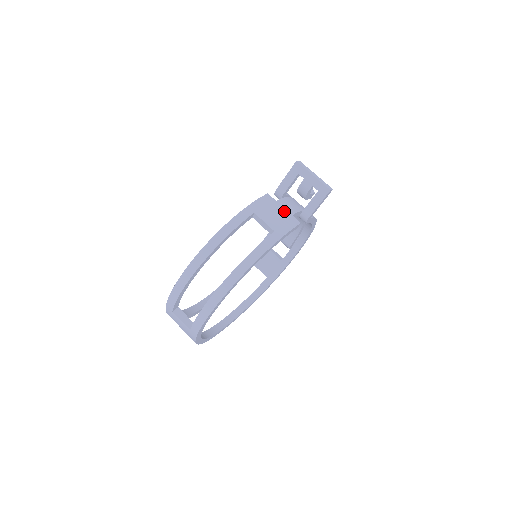
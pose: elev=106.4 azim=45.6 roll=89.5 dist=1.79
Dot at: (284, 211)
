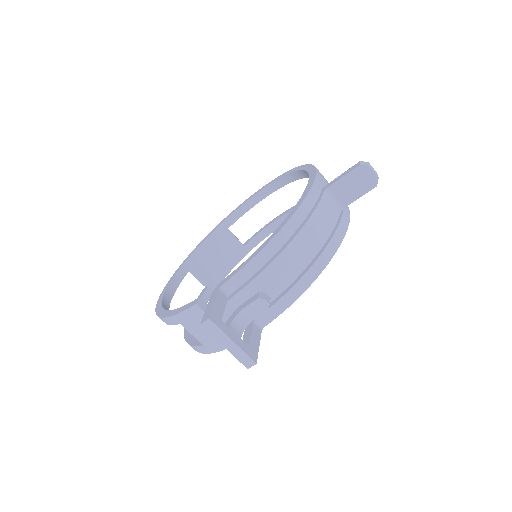
Dot at: occluded
